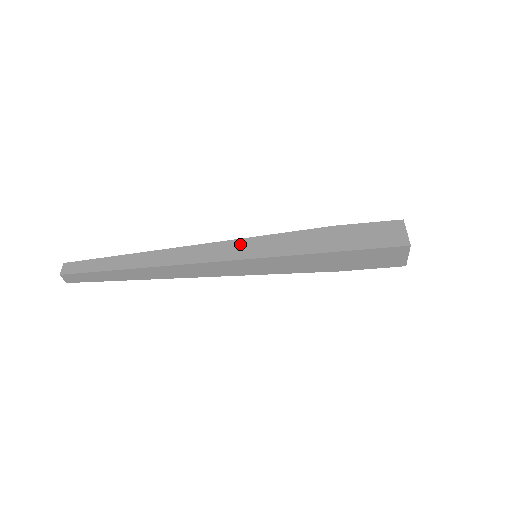
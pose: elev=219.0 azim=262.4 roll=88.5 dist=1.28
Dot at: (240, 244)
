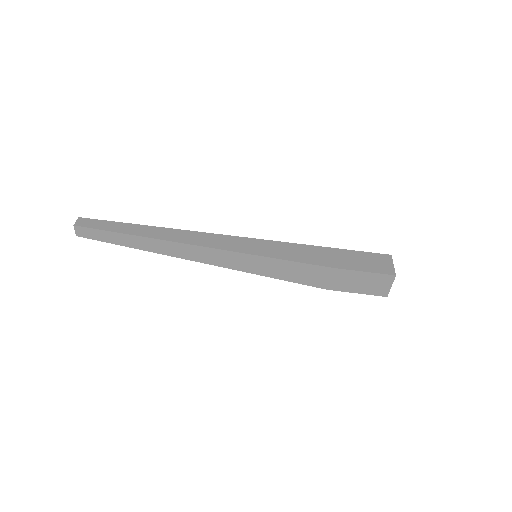
Dot at: occluded
